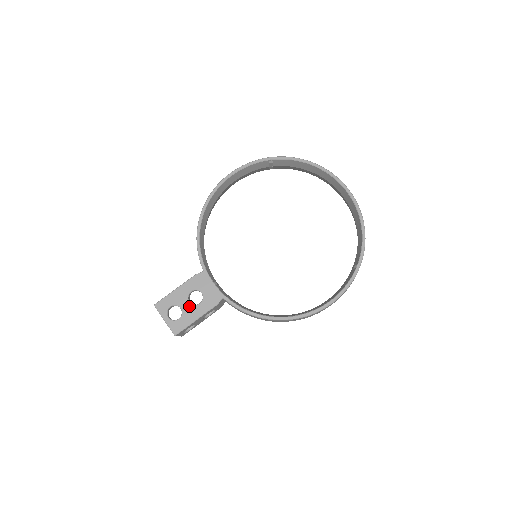
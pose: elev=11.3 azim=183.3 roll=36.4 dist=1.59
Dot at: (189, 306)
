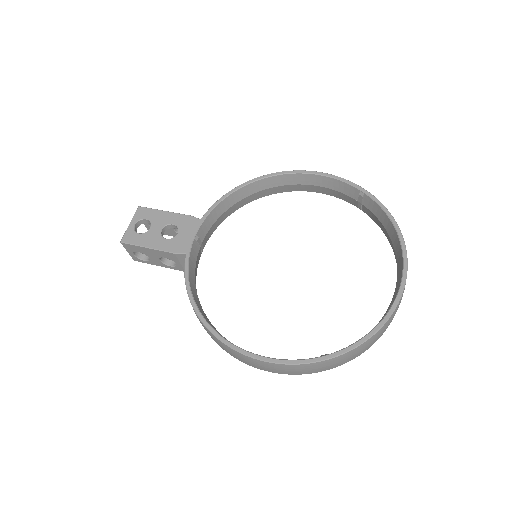
Dot at: (157, 232)
